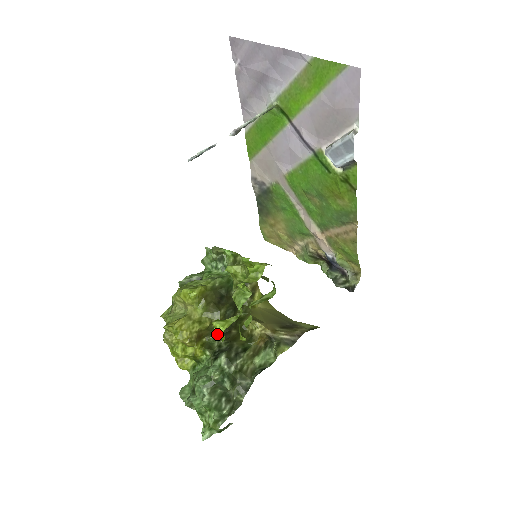
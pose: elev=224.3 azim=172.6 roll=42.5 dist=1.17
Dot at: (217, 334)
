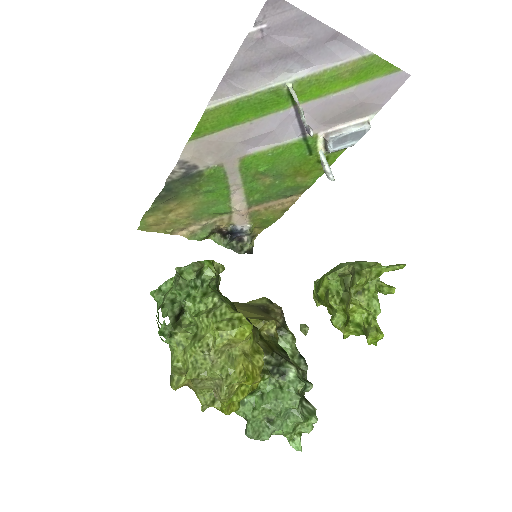
Dot at: (371, 343)
